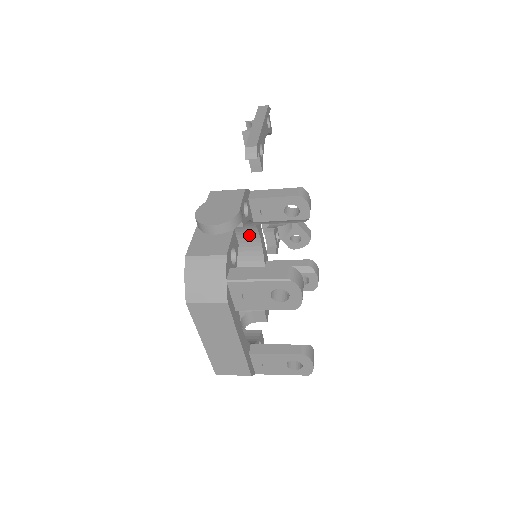
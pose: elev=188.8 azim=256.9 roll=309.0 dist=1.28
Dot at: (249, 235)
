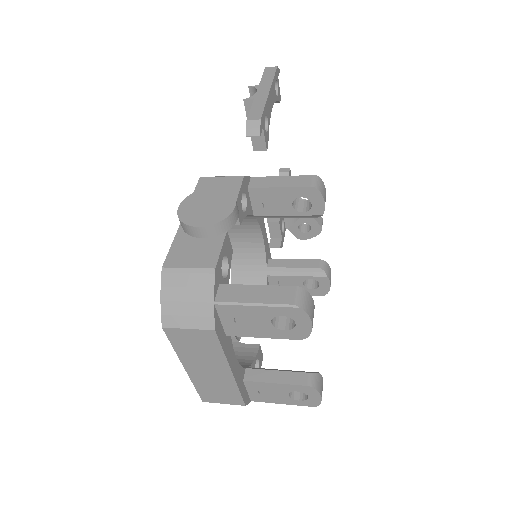
Dot at: (248, 229)
